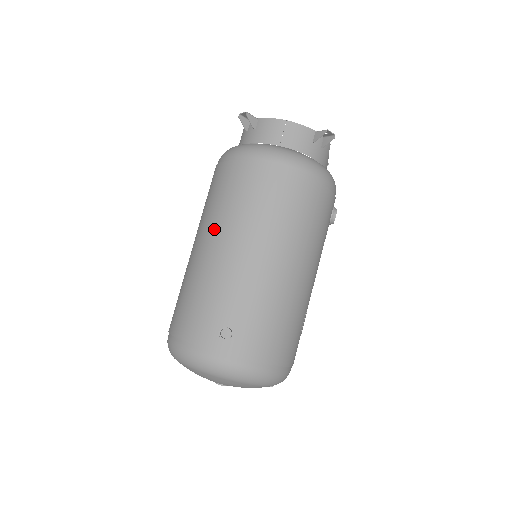
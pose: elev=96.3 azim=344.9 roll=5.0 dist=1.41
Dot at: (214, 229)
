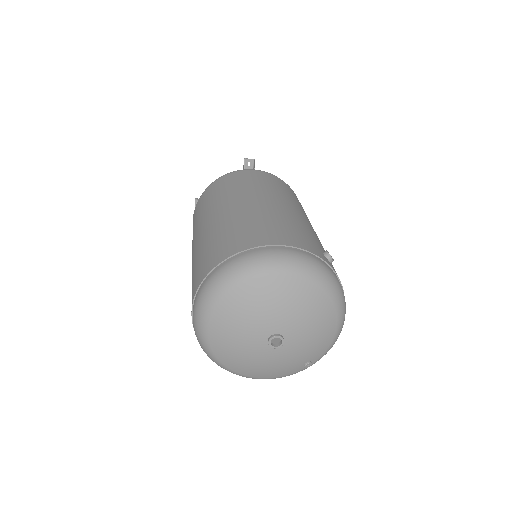
Dot at: (273, 195)
